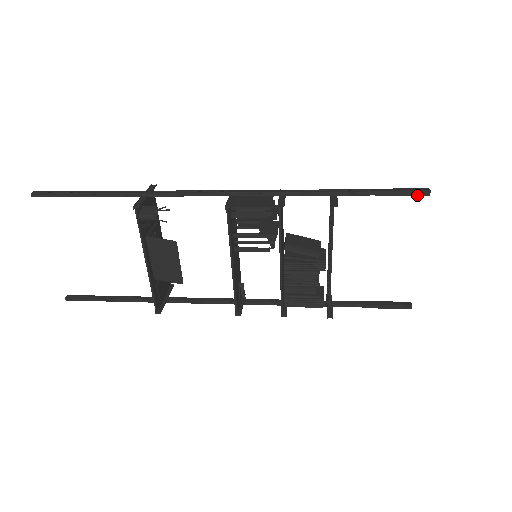
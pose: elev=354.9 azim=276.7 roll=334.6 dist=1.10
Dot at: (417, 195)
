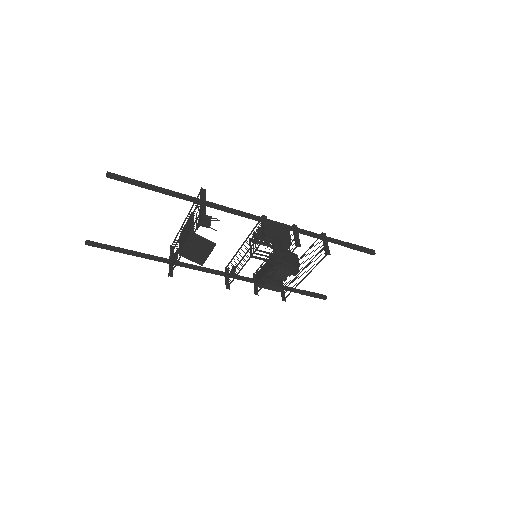
Dot at: (368, 253)
